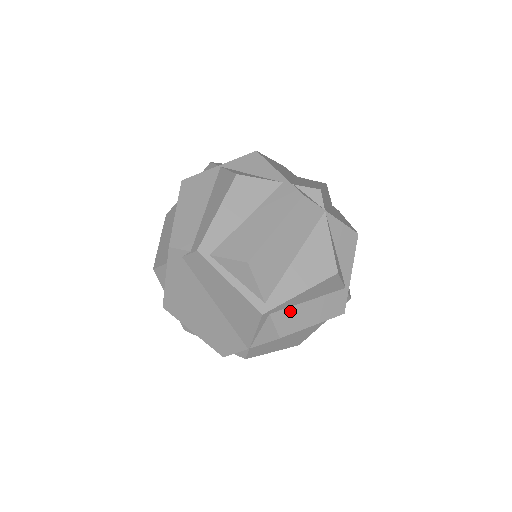
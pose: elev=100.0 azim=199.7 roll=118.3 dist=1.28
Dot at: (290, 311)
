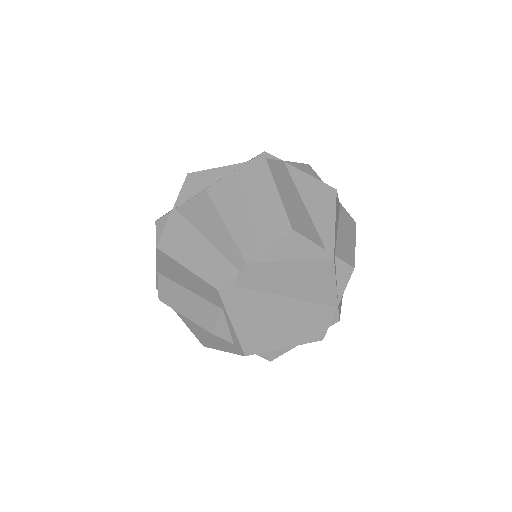
Dot at: (339, 245)
